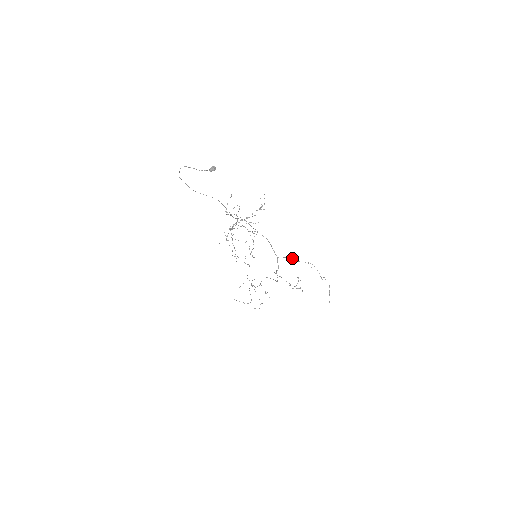
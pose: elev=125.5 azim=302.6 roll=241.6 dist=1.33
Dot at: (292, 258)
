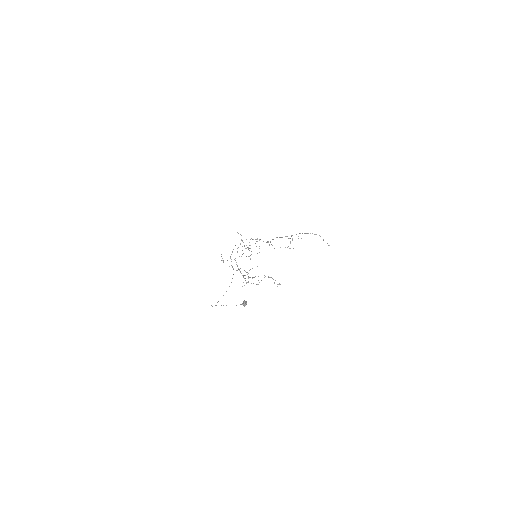
Dot at: occluded
